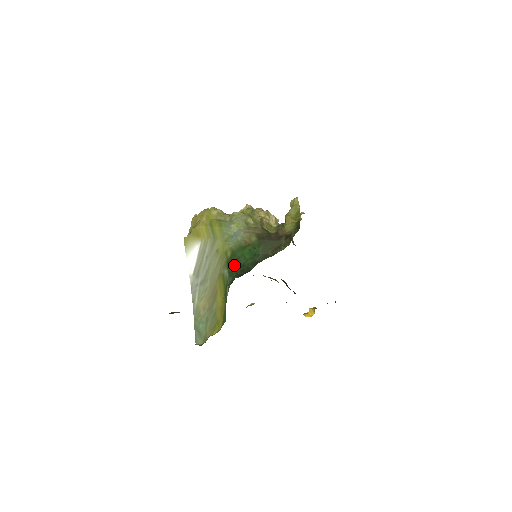
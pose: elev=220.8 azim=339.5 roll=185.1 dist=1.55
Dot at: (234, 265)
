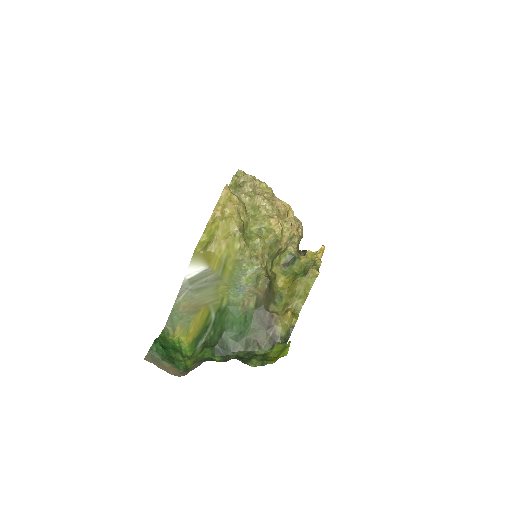
Dot at: (221, 324)
